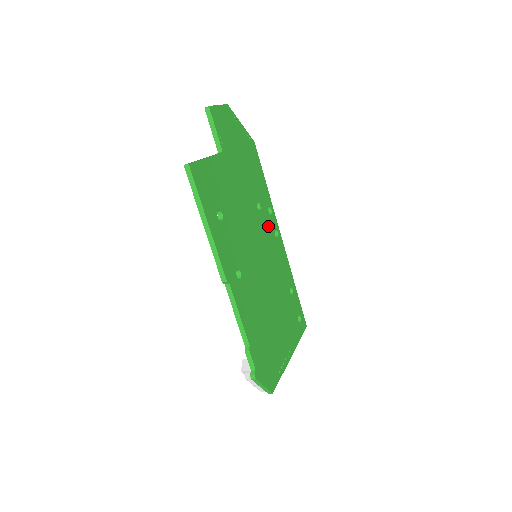
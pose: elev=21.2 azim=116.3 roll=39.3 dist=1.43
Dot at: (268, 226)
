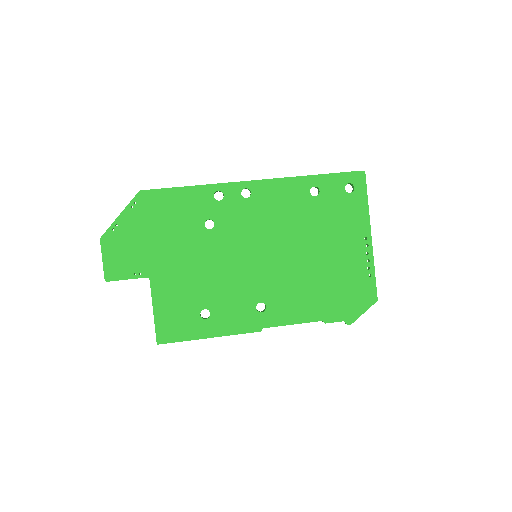
Dot at: (234, 211)
